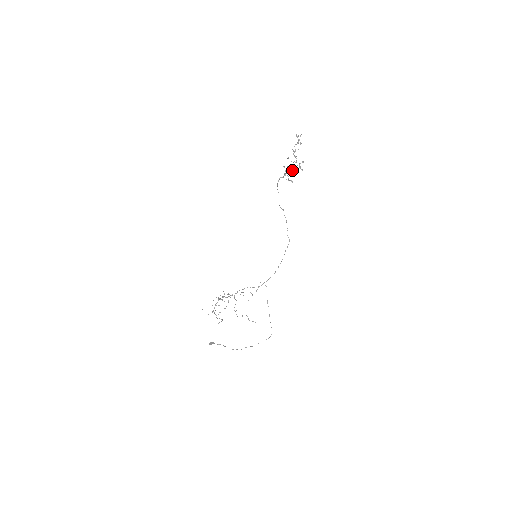
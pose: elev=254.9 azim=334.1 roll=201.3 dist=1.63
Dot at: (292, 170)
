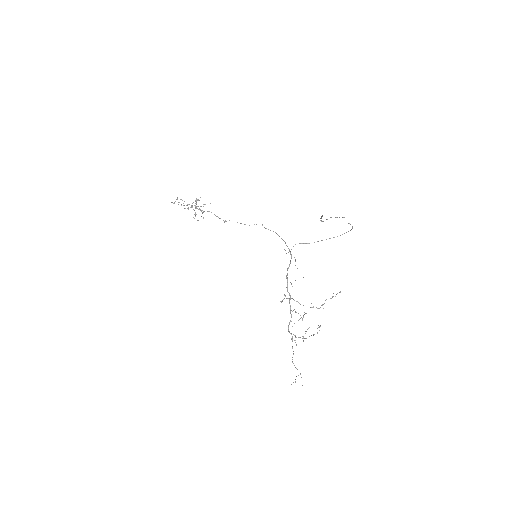
Dot at: occluded
